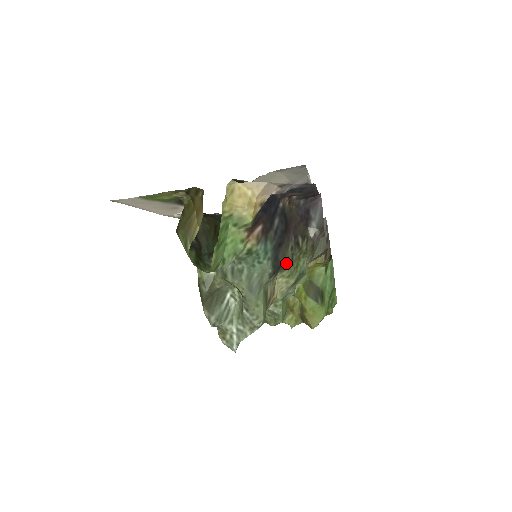
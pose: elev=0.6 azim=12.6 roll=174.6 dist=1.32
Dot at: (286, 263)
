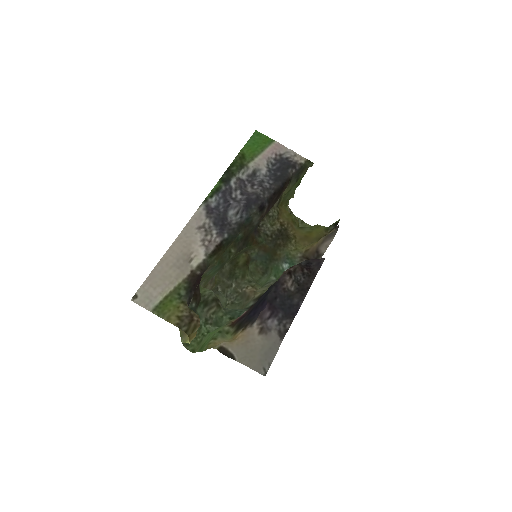
Dot at: occluded
